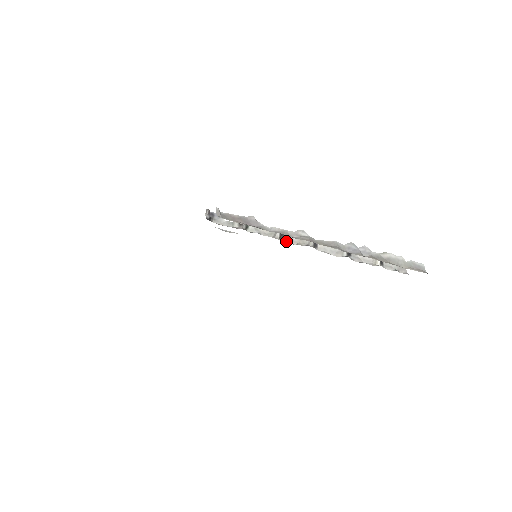
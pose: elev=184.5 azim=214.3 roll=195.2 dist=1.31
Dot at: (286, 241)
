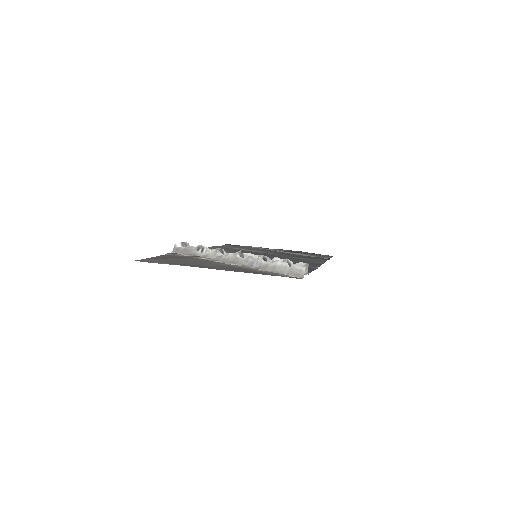
Dot at: occluded
